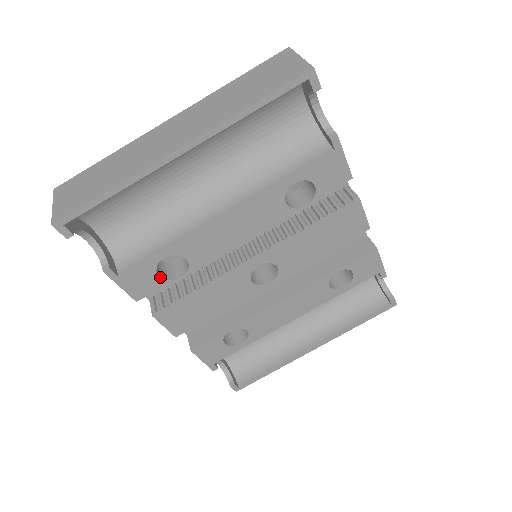
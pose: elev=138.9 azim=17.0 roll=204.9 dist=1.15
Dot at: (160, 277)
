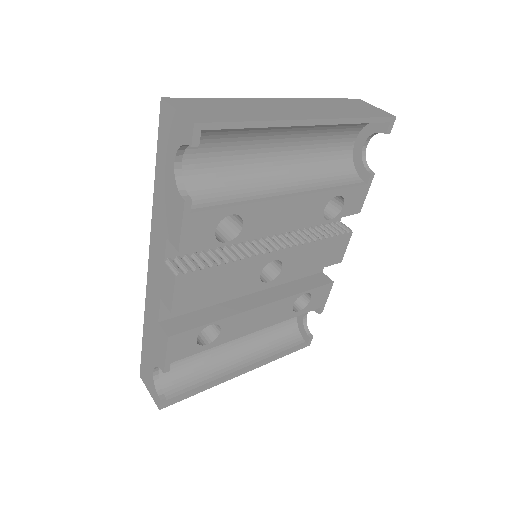
Dot at: (214, 233)
